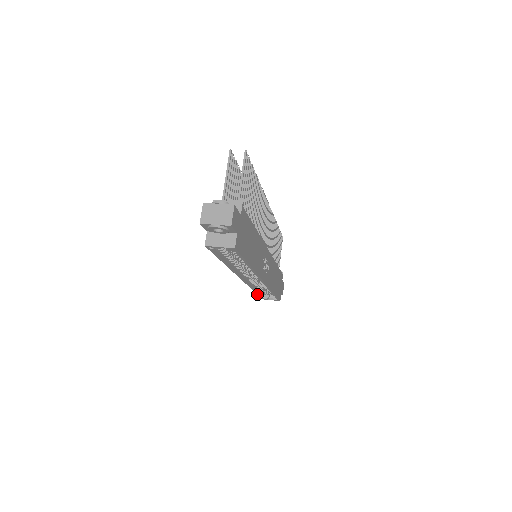
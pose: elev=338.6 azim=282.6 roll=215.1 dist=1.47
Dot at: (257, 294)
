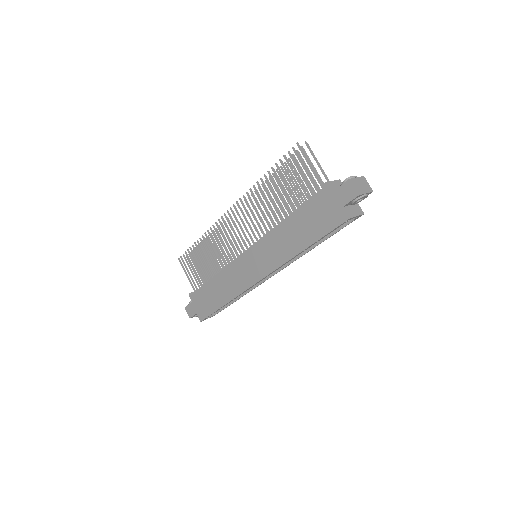
Dot at: (215, 311)
